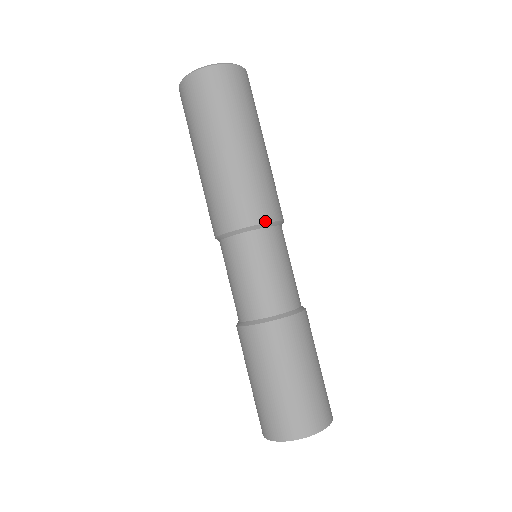
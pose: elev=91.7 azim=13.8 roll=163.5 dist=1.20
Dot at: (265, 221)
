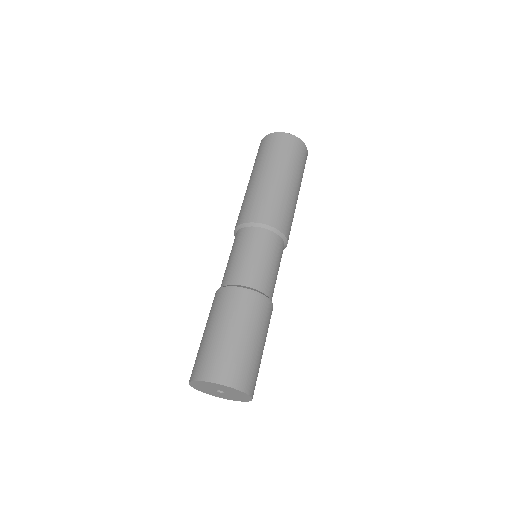
Dot at: (266, 223)
